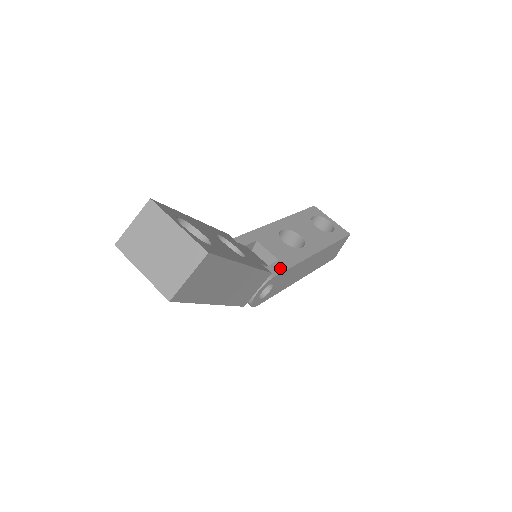
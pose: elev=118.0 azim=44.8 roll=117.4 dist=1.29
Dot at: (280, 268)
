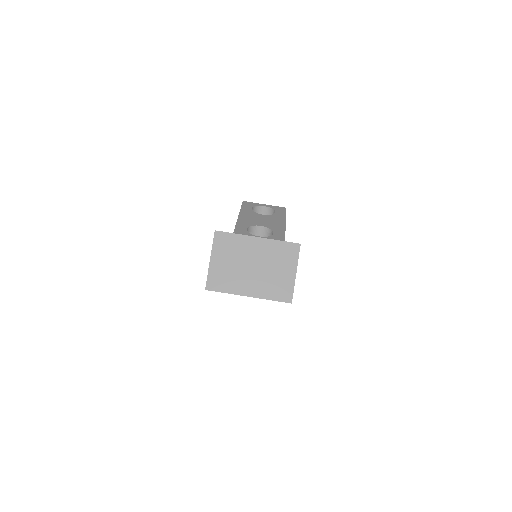
Dot at: occluded
